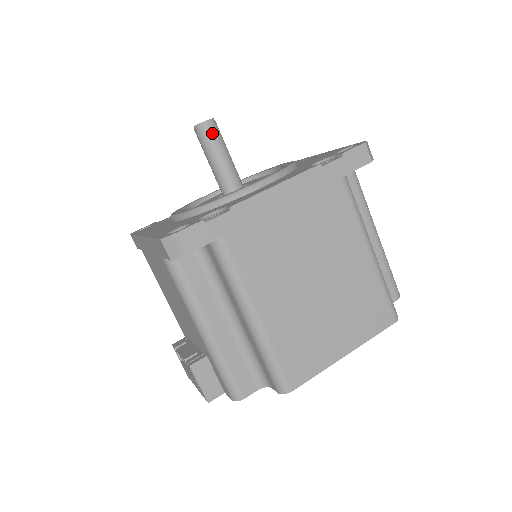
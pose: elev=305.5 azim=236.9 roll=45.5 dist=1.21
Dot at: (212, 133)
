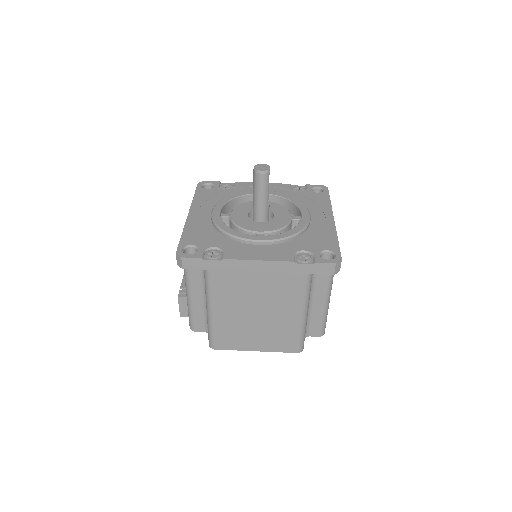
Dot at: (261, 180)
